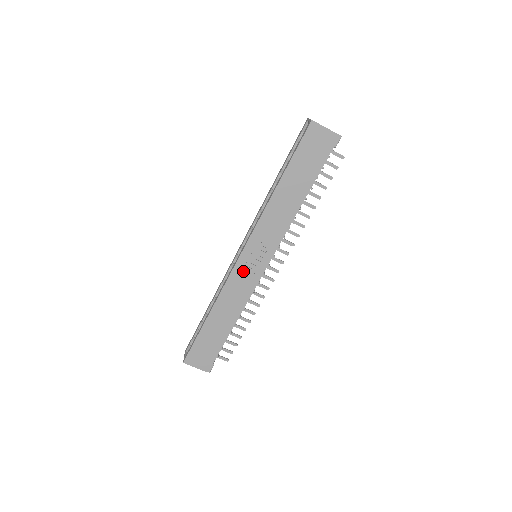
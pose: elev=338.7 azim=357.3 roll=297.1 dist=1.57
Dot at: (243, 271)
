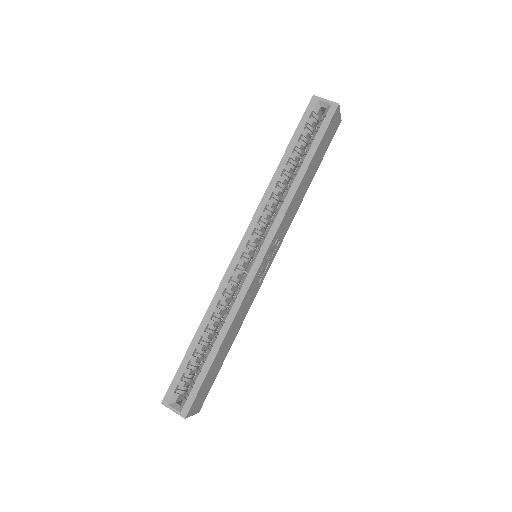
Dot at: (257, 278)
